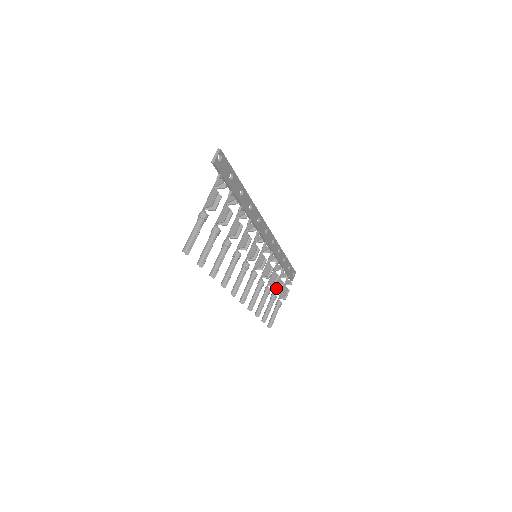
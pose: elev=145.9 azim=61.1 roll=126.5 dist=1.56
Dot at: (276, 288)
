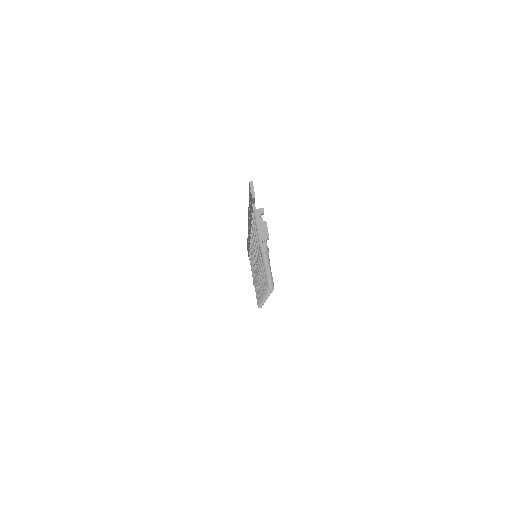
Dot at: occluded
